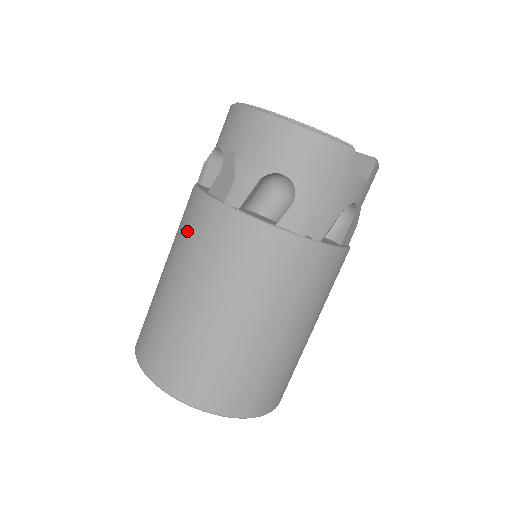
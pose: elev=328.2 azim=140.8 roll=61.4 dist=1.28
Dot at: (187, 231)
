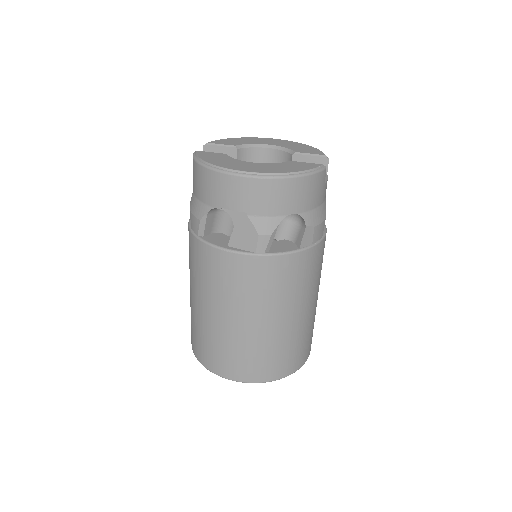
Dot at: (226, 281)
